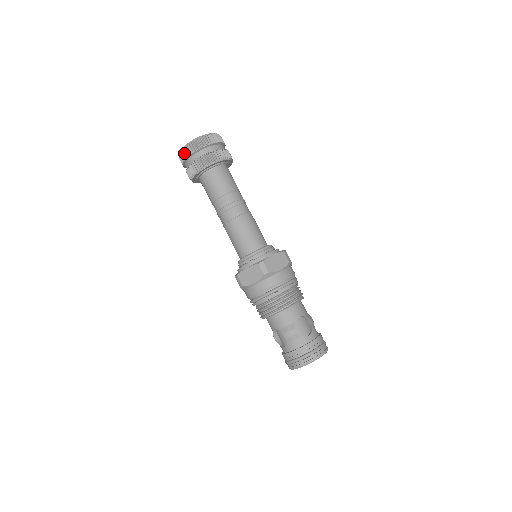
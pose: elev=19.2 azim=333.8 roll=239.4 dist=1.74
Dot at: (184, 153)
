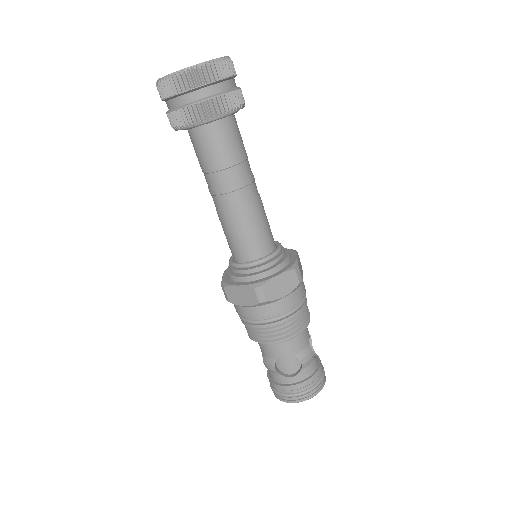
Dot at: (198, 75)
